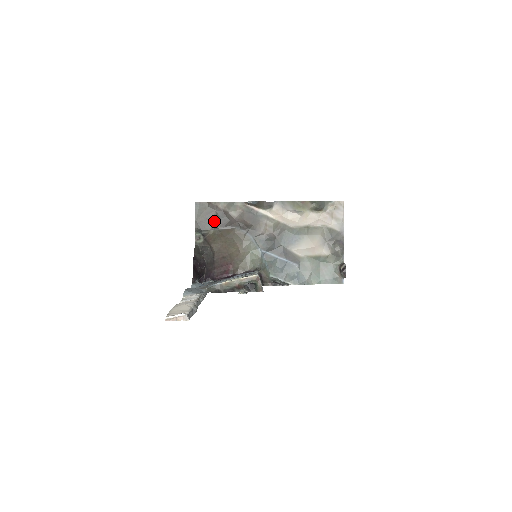
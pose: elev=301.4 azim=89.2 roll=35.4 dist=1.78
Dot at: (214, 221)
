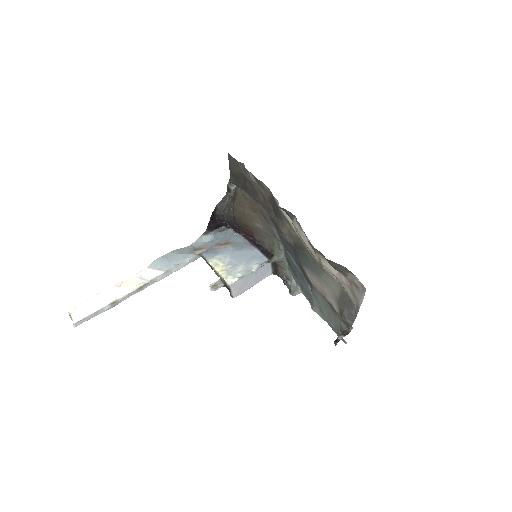
Dot at: (244, 184)
